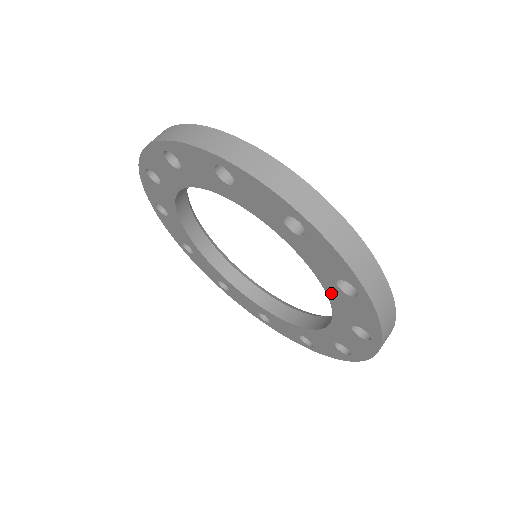
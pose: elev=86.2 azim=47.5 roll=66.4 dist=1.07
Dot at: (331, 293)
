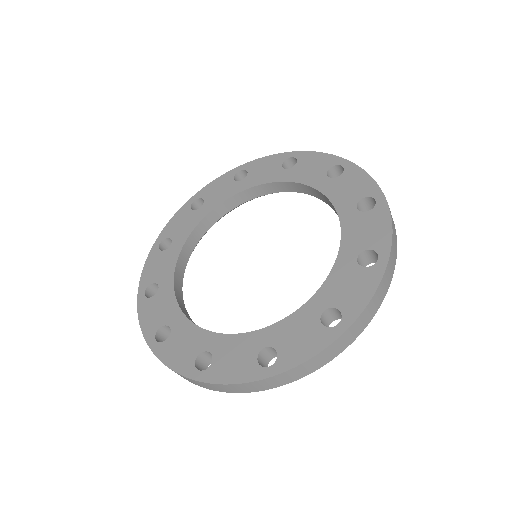
Dot at: (347, 222)
